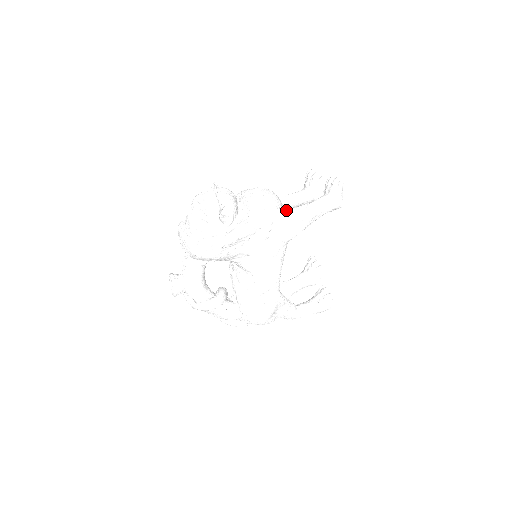
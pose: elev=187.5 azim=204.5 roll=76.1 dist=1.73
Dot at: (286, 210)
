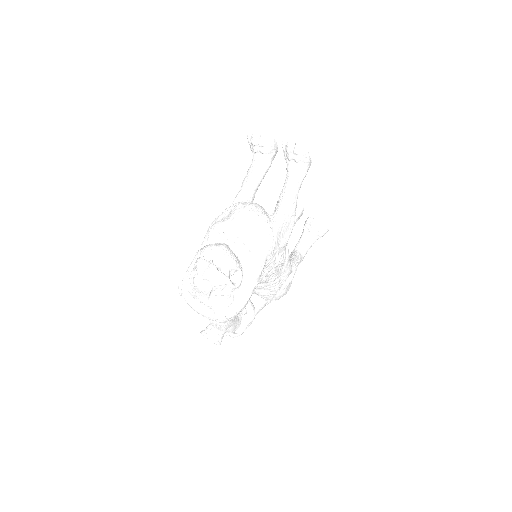
Dot at: (277, 221)
